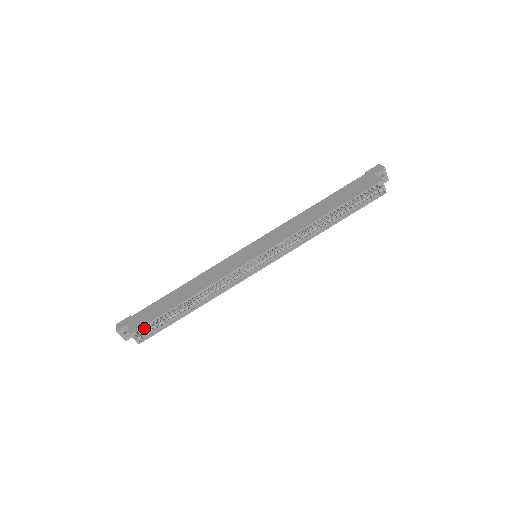
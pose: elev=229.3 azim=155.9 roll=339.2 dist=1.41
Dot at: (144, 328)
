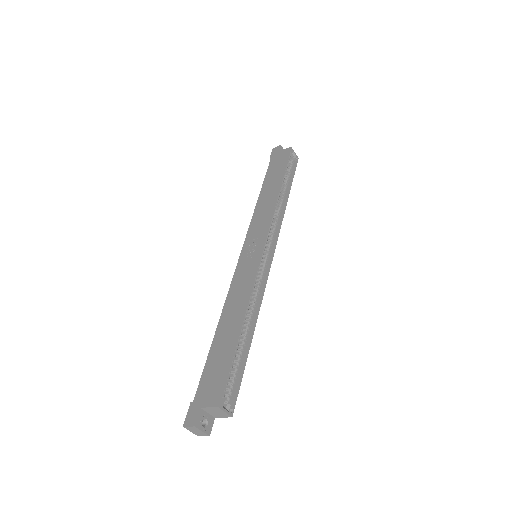
Dot at: (225, 389)
